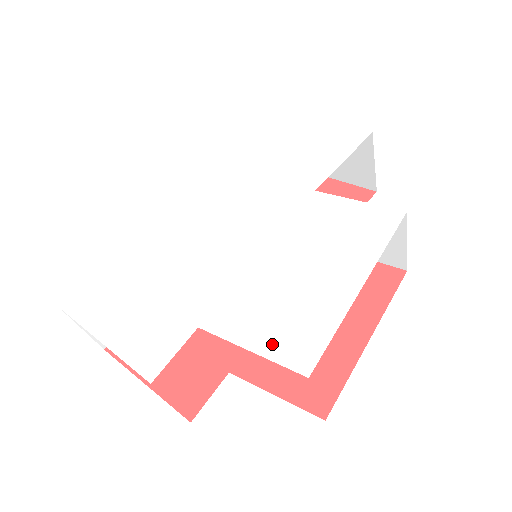
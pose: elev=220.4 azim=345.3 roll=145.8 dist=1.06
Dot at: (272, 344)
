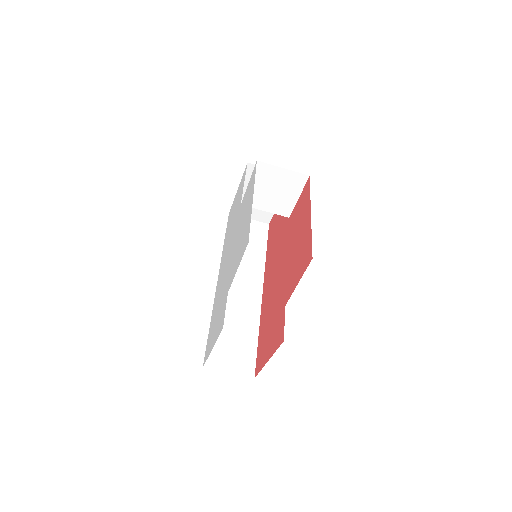
Dot at: (241, 255)
